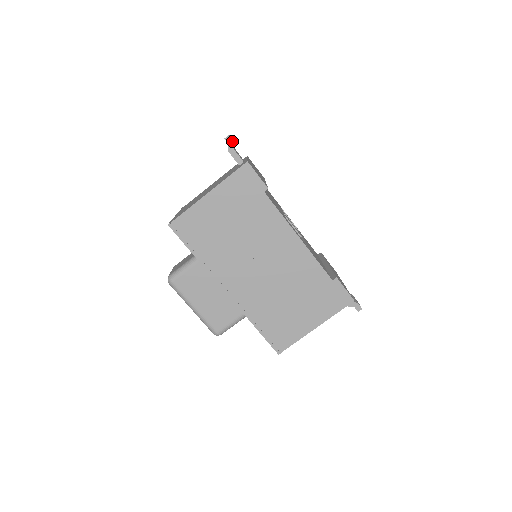
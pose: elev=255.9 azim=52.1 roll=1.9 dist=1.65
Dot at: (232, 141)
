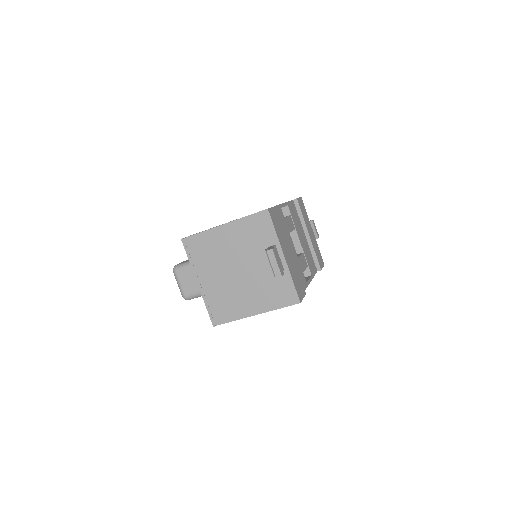
Dot at: (282, 275)
